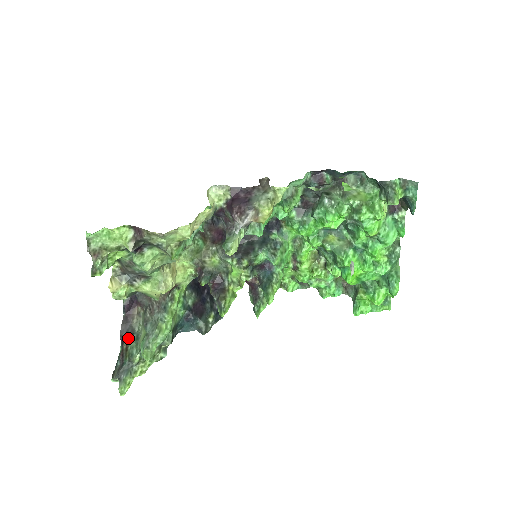
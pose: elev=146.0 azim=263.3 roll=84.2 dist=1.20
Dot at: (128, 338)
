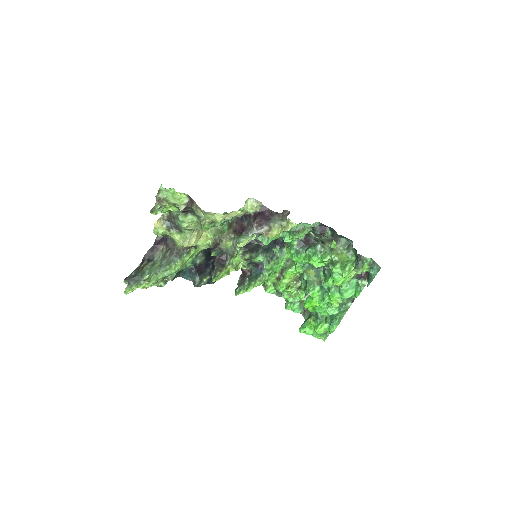
Dot at: (147, 261)
